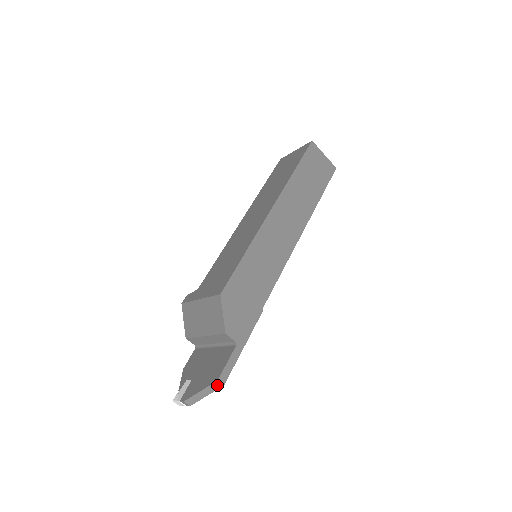
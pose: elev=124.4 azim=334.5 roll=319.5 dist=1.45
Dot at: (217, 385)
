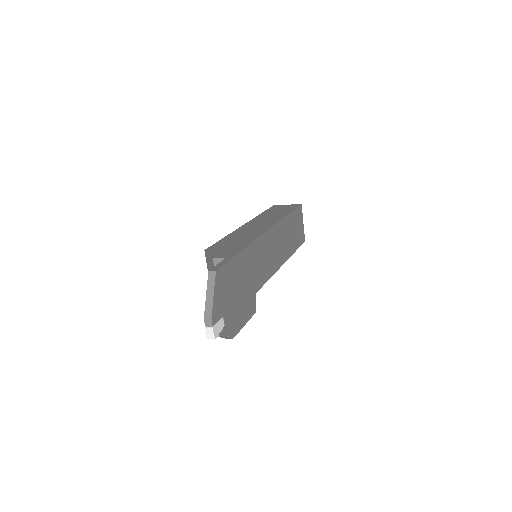
Dot at: (212, 276)
